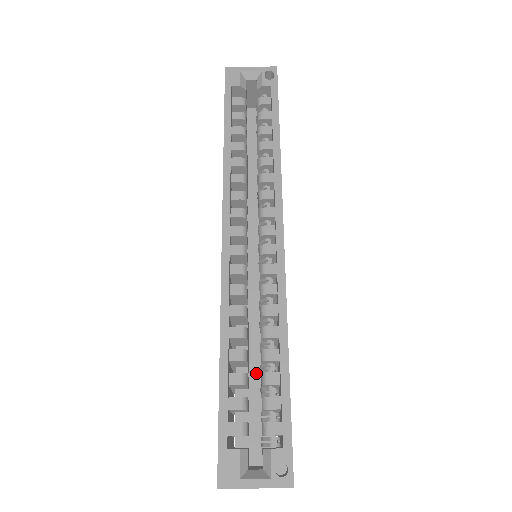
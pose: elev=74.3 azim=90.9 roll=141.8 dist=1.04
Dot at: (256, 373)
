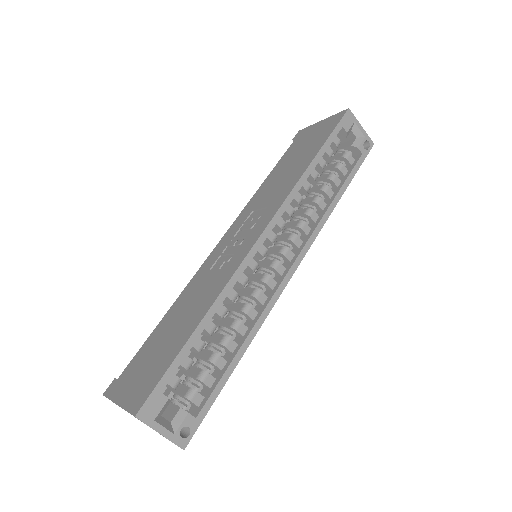
Dot at: occluded
